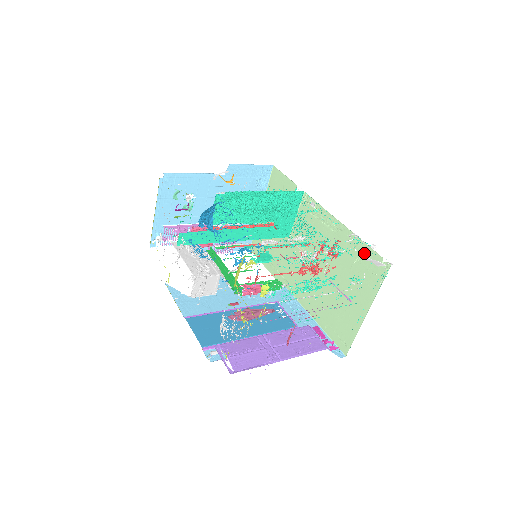
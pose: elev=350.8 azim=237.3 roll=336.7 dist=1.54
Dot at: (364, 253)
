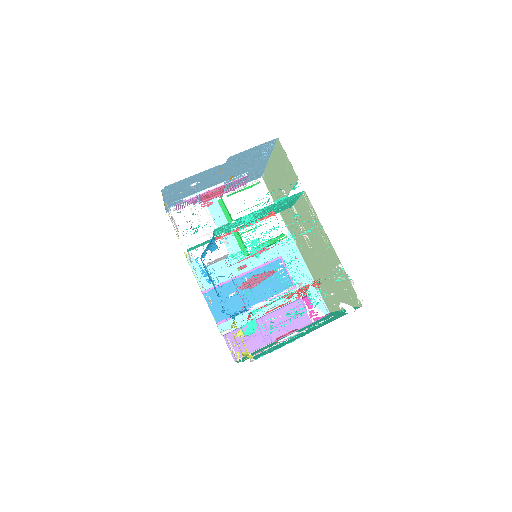
Dot at: (345, 280)
